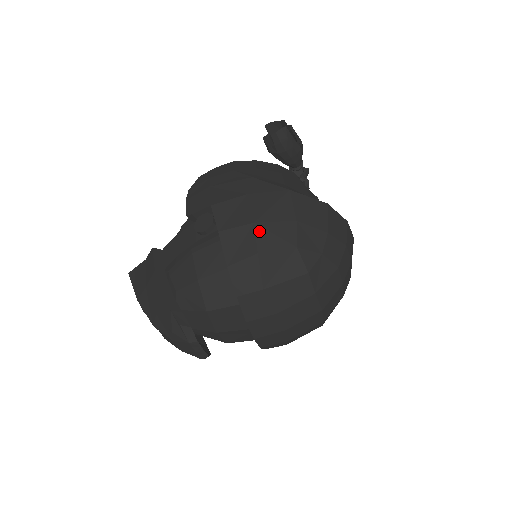
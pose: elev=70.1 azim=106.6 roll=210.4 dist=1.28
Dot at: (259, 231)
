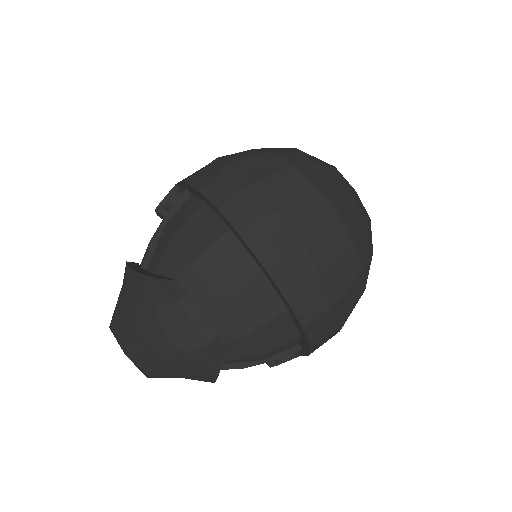
Dot at: (224, 158)
